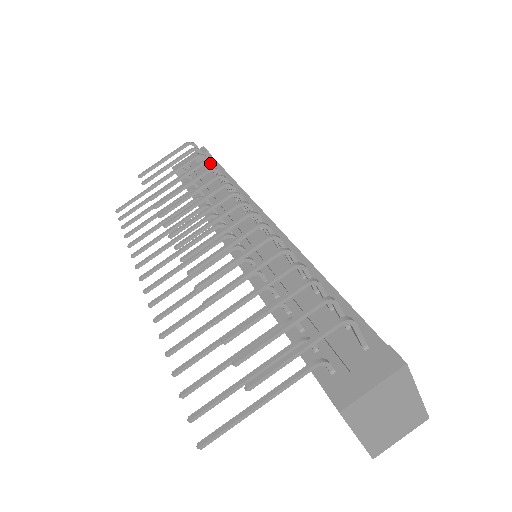
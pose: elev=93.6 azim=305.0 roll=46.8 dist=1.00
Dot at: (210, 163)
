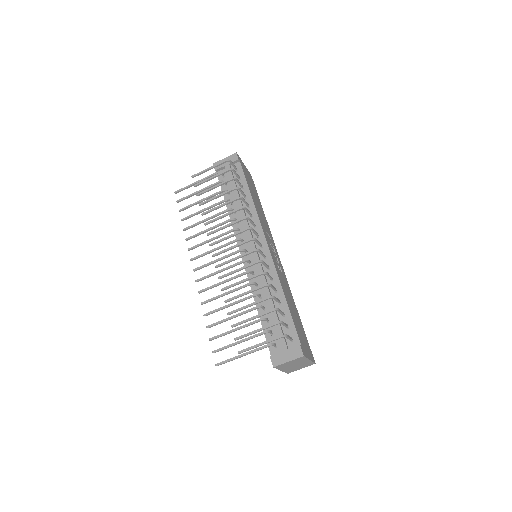
Dot at: (239, 189)
